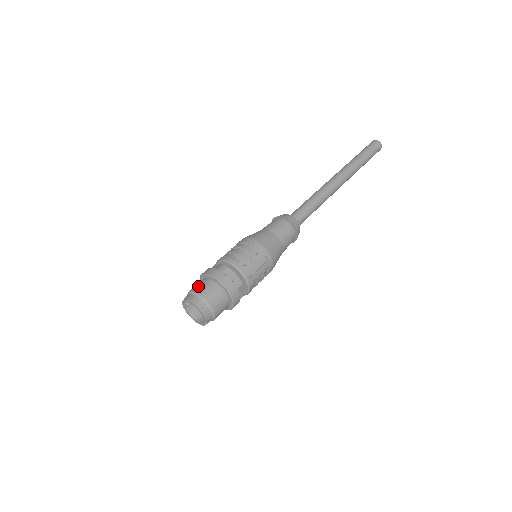
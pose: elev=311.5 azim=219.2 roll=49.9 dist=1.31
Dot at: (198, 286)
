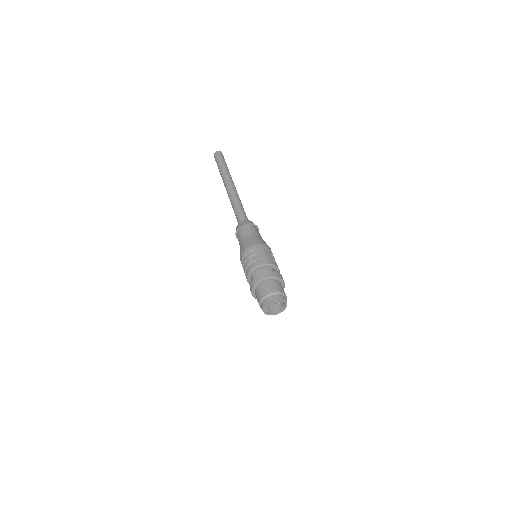
Dot at: (258, 296)
